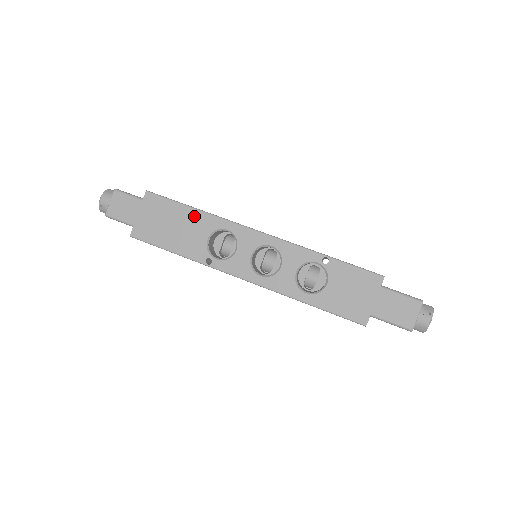
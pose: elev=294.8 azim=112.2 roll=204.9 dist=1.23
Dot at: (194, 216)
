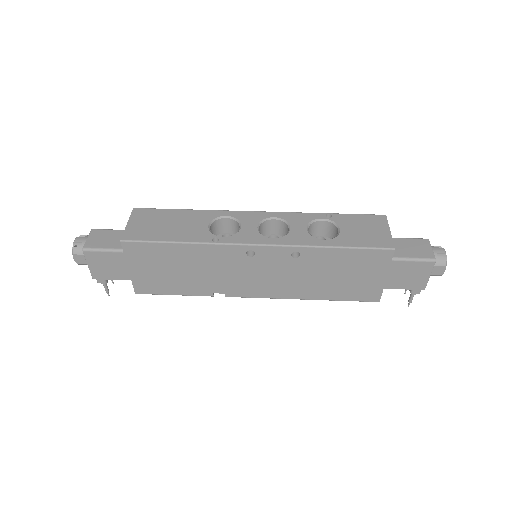
Dot at: (189, 214)
